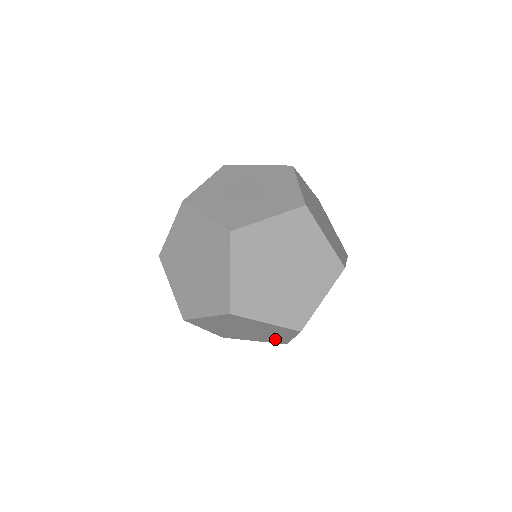
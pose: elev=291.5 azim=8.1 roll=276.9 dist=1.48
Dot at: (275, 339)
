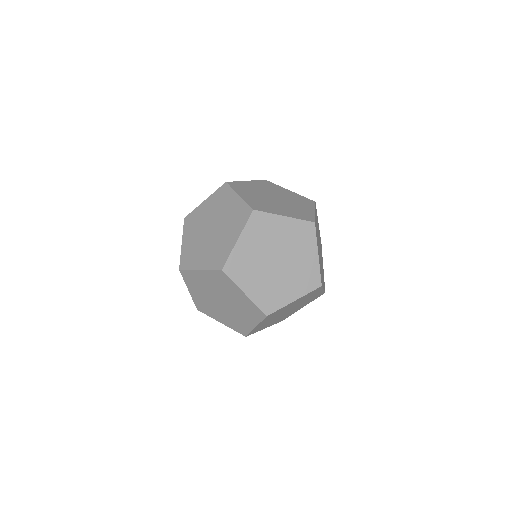
Dot at: occluded
